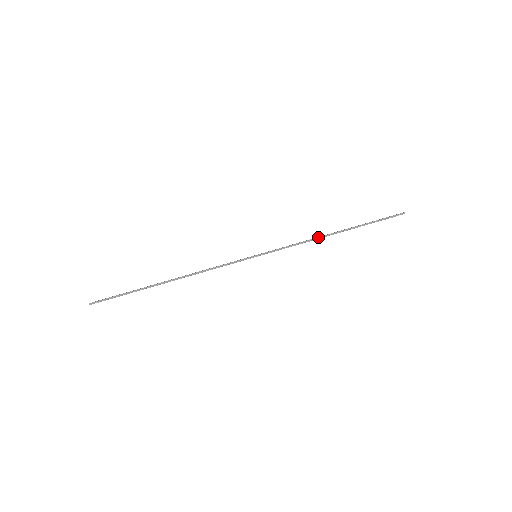
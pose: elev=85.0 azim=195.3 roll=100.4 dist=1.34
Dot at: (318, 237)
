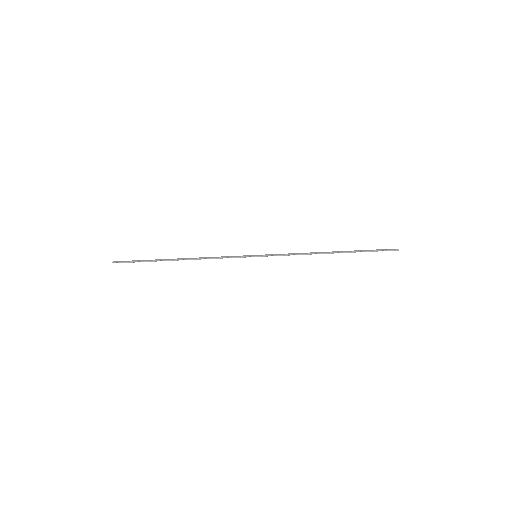
Dot at: (314, 253)
